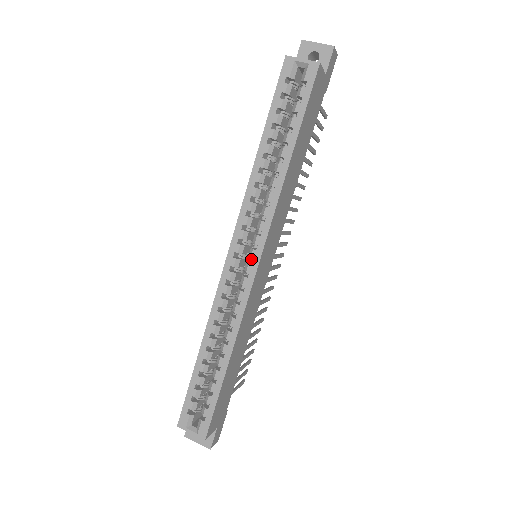
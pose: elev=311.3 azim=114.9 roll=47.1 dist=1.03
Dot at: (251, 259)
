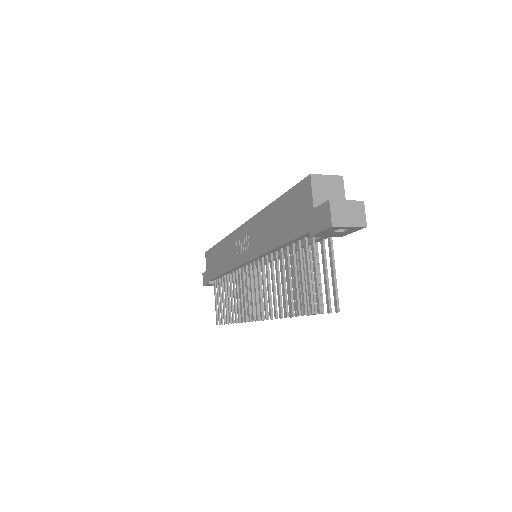
Dot at: occluded
